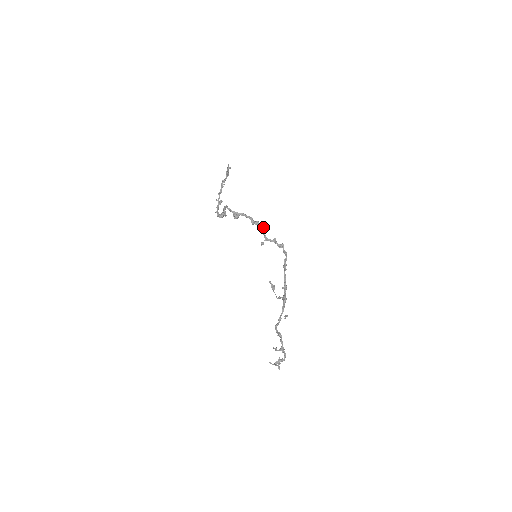
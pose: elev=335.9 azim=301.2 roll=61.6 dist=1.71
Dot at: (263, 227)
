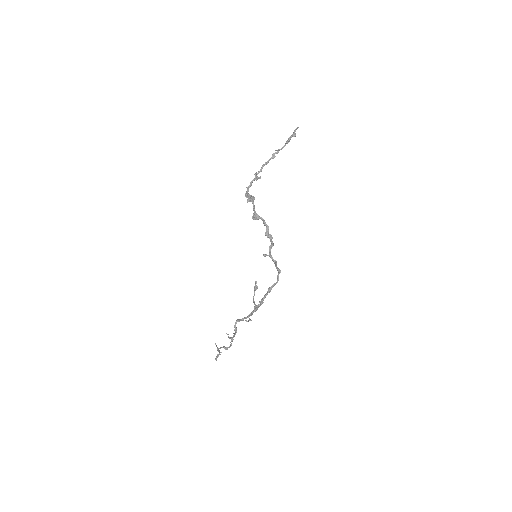
Dot at: (273, 245)
